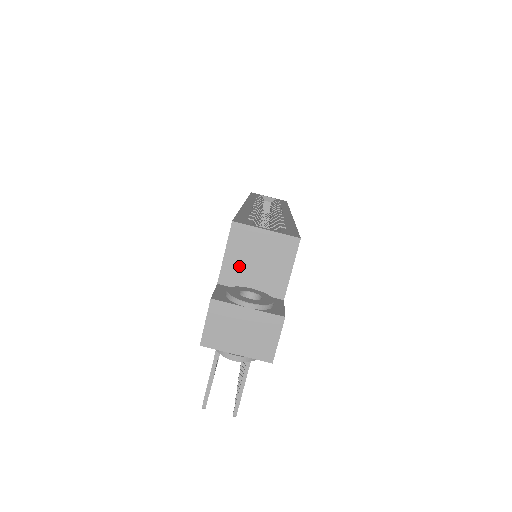
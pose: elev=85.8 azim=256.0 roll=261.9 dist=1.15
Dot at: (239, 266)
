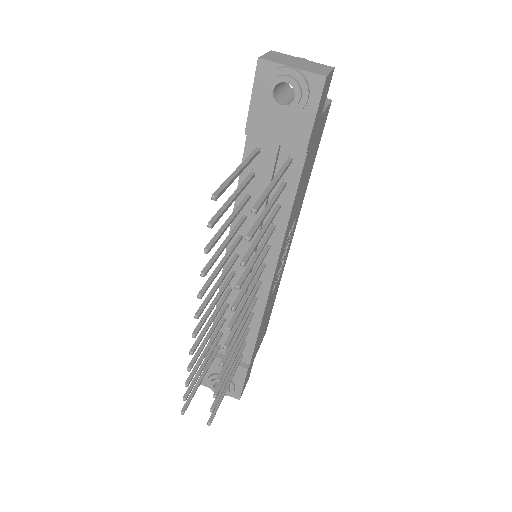
Dot at: occluded
